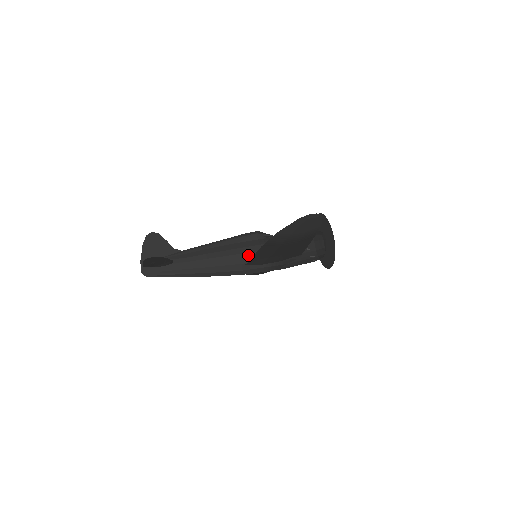
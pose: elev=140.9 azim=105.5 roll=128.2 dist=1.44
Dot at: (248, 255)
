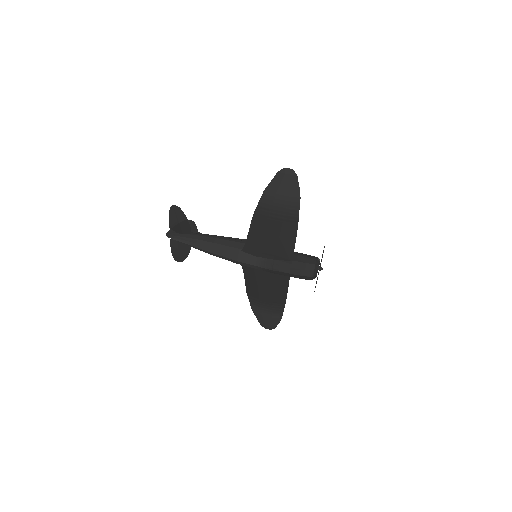
Dot at: occluded
